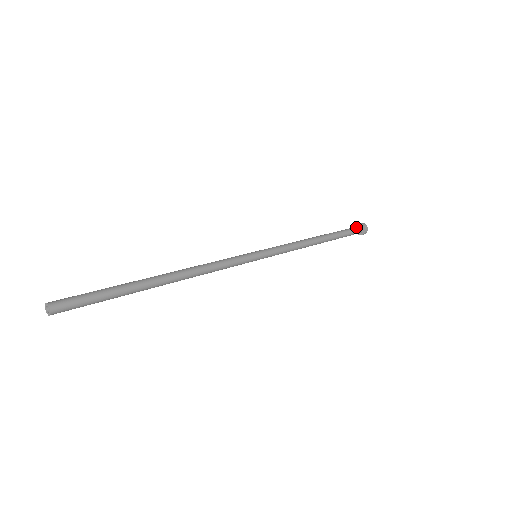
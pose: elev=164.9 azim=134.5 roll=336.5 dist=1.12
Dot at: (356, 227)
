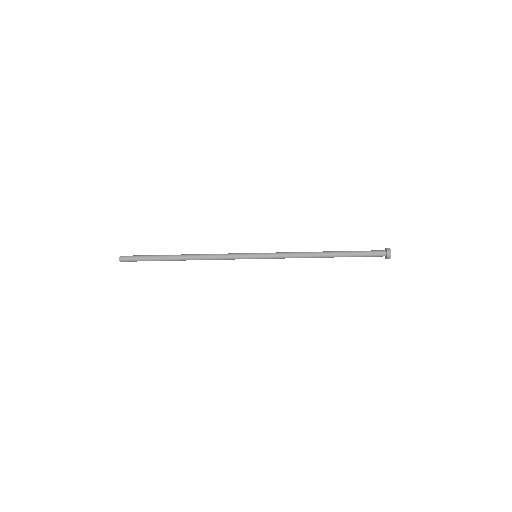
Dot at: (378, 250)
